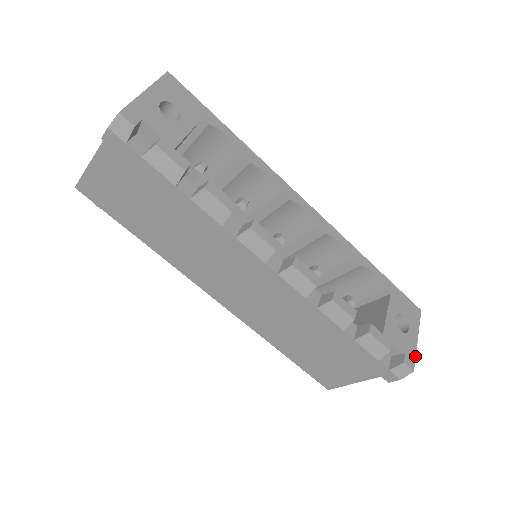
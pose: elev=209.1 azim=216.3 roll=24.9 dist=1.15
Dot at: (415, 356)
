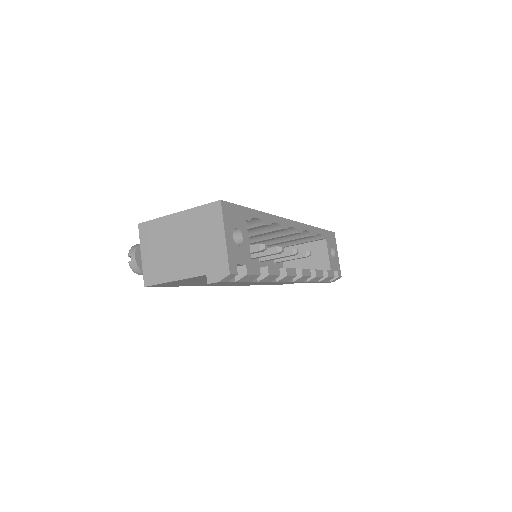
Dot at: occluded
